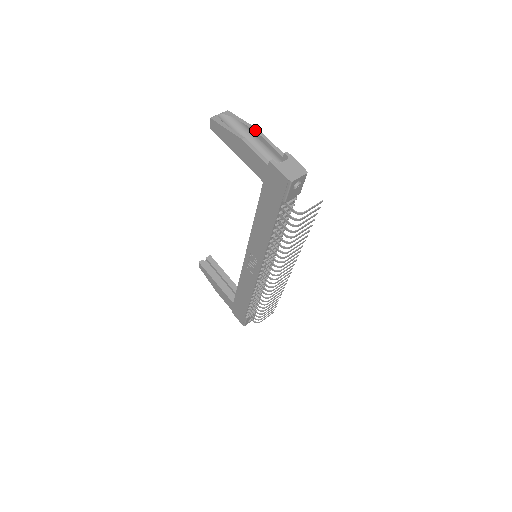
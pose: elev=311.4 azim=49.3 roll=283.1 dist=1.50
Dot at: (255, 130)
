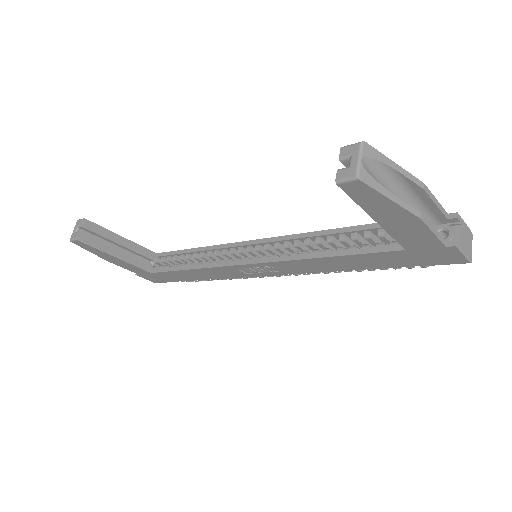
Dot at: (421, 186)
